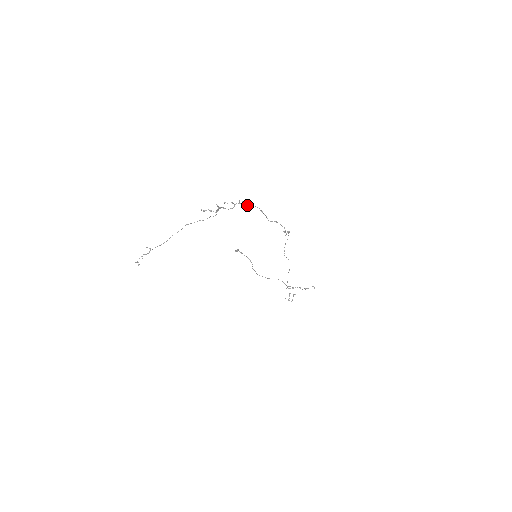
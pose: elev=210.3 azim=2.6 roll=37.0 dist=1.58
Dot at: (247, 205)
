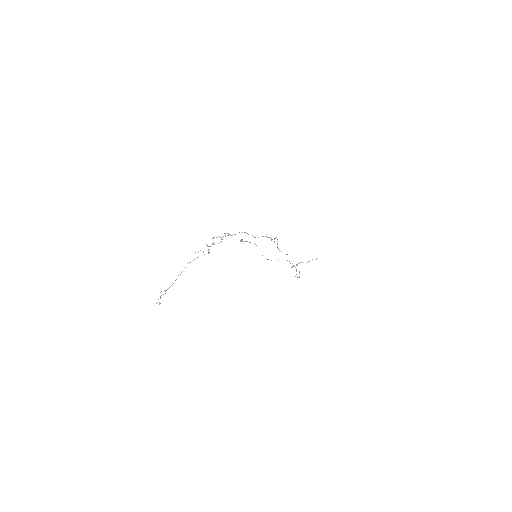
Dot at: (232, 235)
